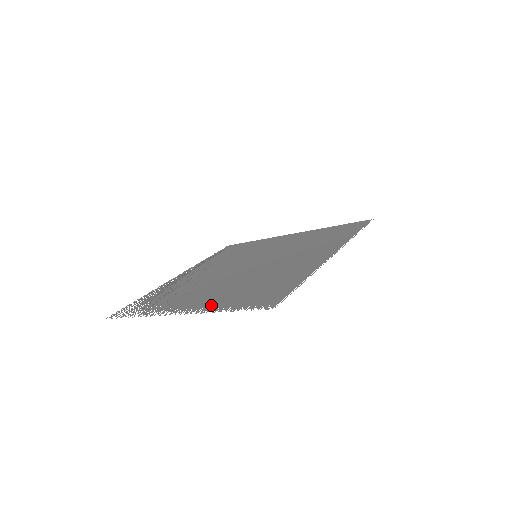
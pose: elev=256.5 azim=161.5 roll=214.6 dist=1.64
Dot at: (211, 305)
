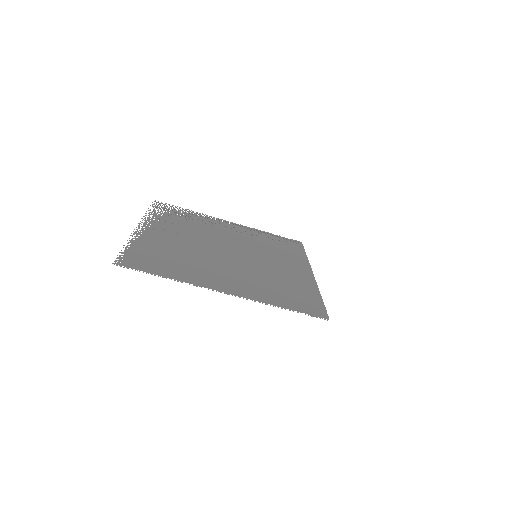
Dot at: (144, 239)
